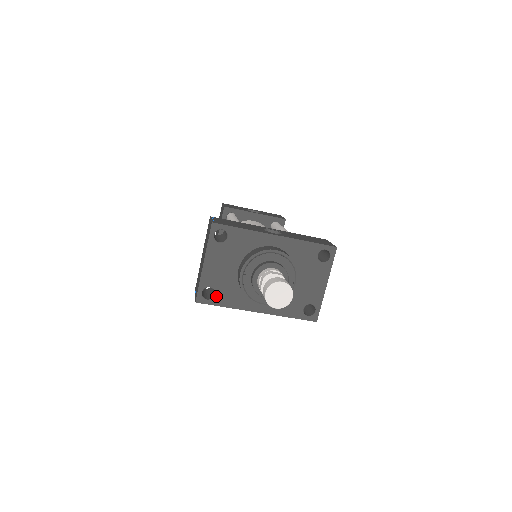
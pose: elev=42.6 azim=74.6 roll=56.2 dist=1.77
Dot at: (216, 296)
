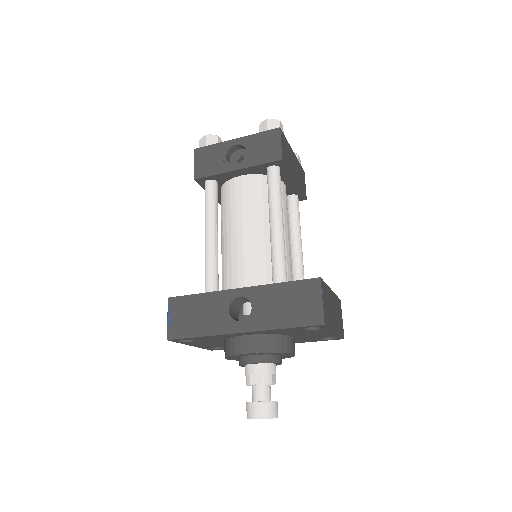
Dot at: occluded
